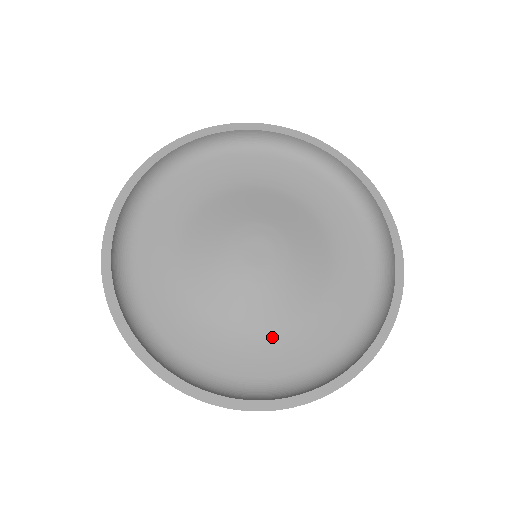
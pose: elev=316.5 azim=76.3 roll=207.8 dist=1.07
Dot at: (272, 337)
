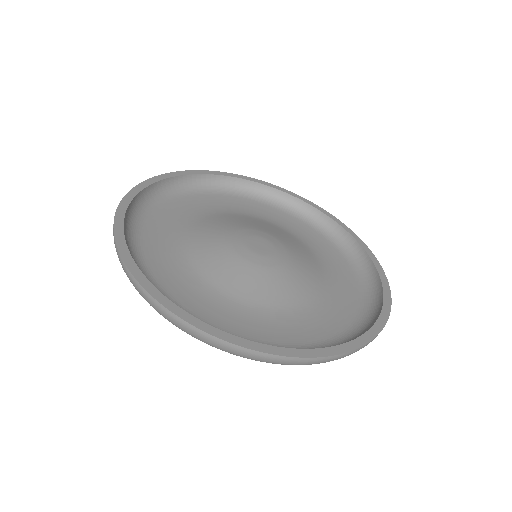
Dot at: (206, 286)
